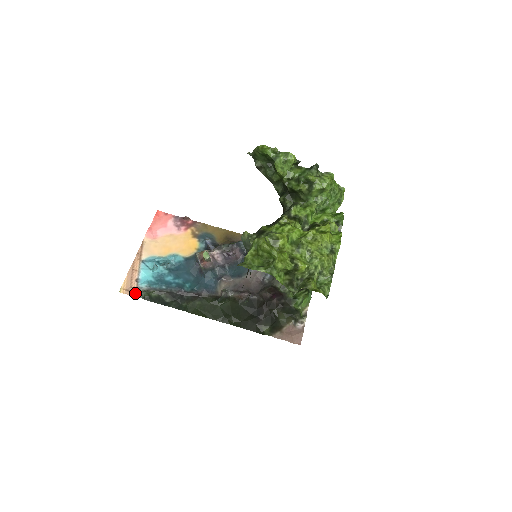
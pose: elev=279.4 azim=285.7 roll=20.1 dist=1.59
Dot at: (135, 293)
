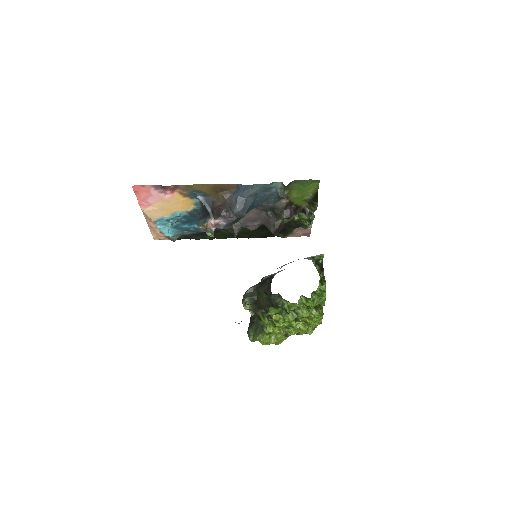
Dot at: (166, 239)
